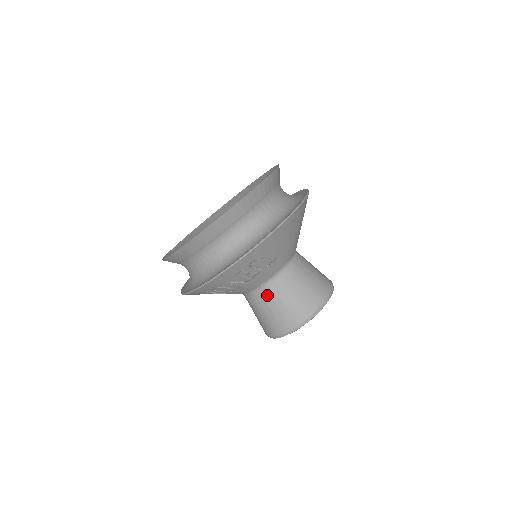
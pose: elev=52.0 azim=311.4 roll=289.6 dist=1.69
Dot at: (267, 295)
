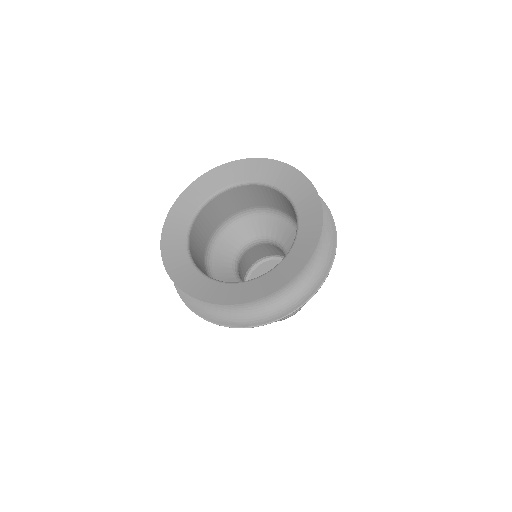
Dot at: occluded
